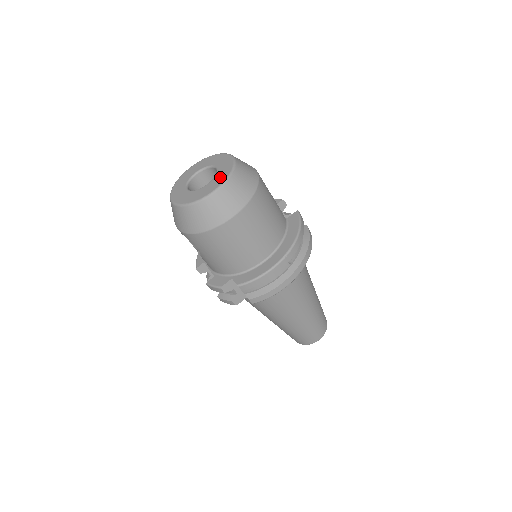
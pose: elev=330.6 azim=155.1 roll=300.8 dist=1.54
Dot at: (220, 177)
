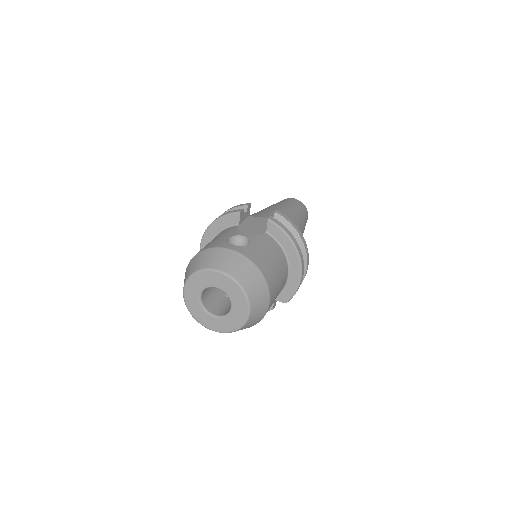
Dot at: (238, 299)
